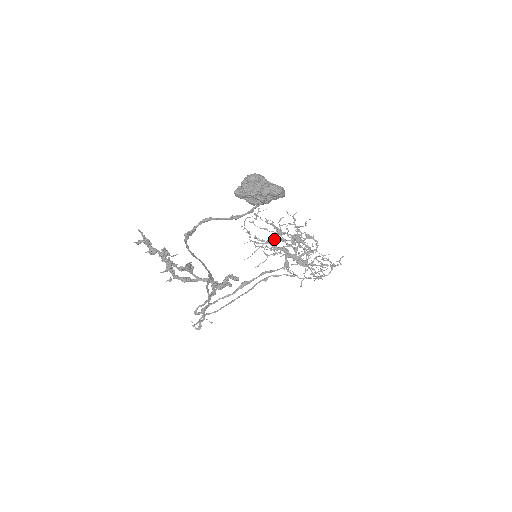
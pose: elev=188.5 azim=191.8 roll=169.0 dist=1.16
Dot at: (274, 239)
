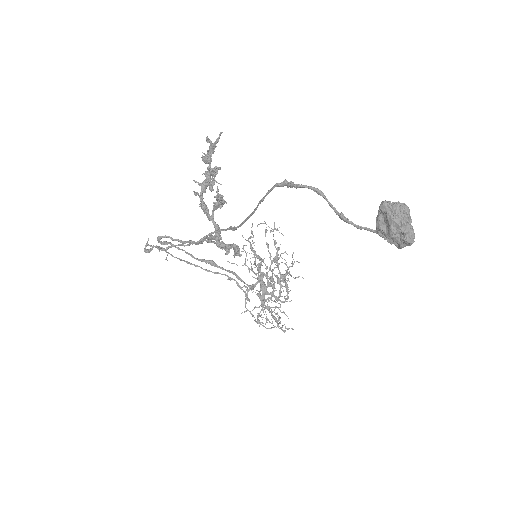
Dot at: (263, 260)
